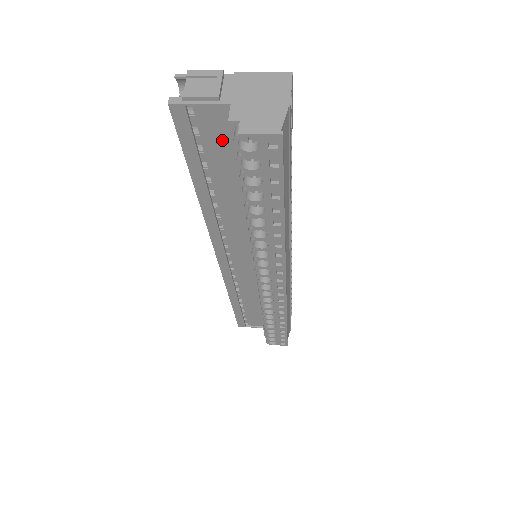
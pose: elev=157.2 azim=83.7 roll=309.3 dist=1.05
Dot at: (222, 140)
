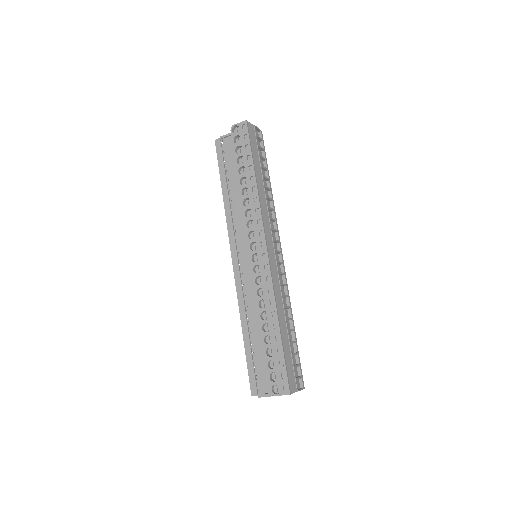
Dot at: (233, 154)
